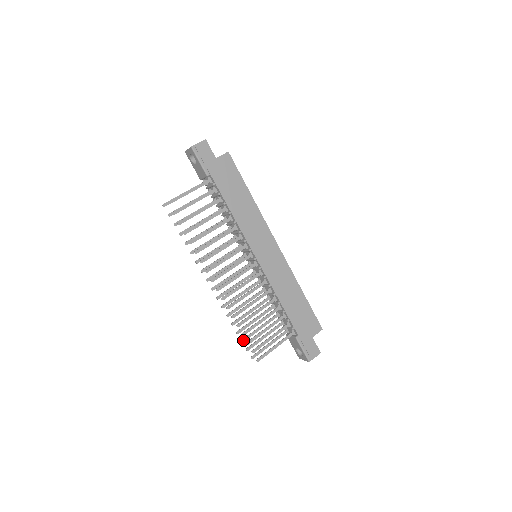
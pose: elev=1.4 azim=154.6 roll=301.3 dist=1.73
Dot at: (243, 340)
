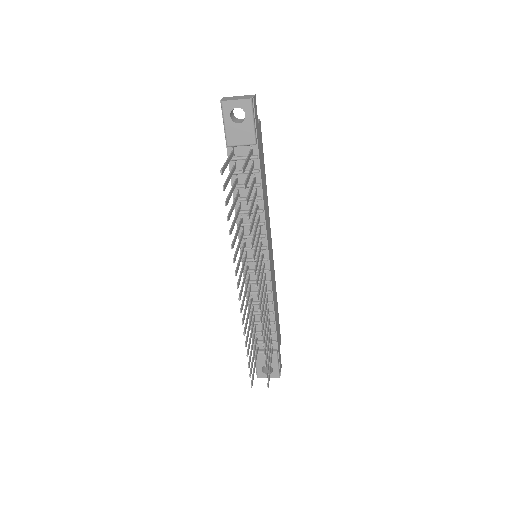
Dot at: (249, 364)
